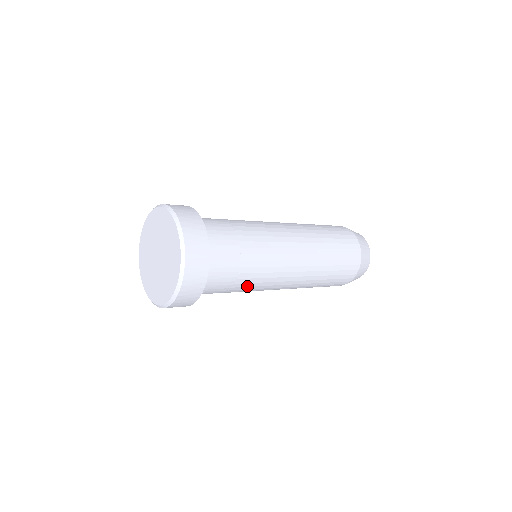
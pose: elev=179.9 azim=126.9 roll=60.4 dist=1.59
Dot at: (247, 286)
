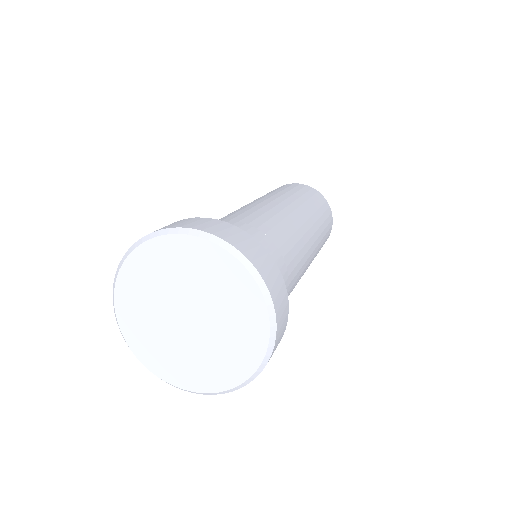
Dot at: occluded
